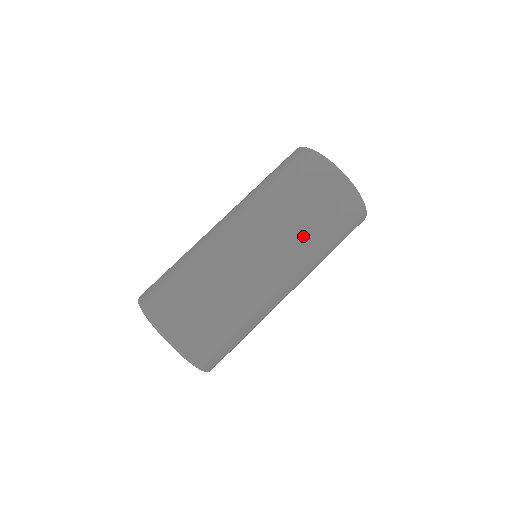
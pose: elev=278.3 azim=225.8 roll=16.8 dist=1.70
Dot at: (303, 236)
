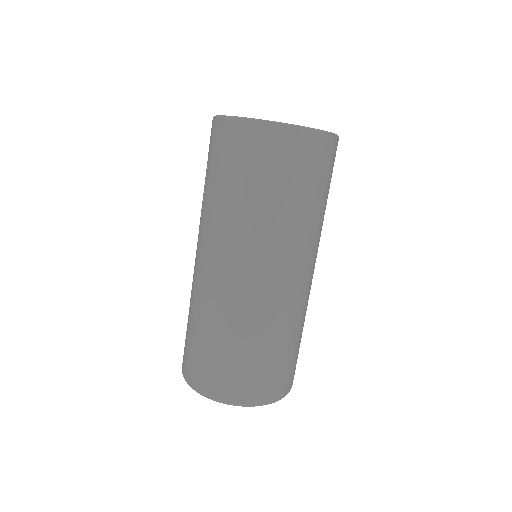
Dot at: (280, 222)
